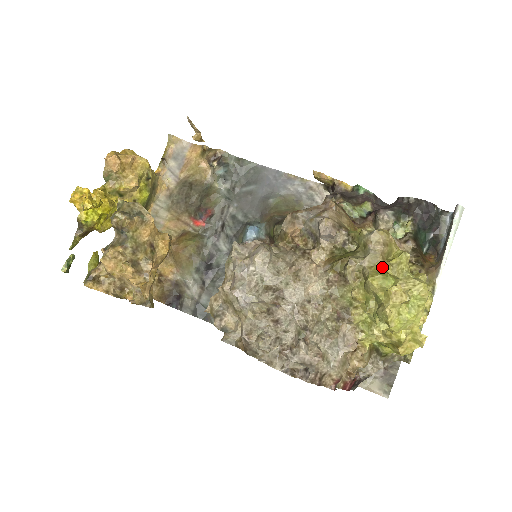
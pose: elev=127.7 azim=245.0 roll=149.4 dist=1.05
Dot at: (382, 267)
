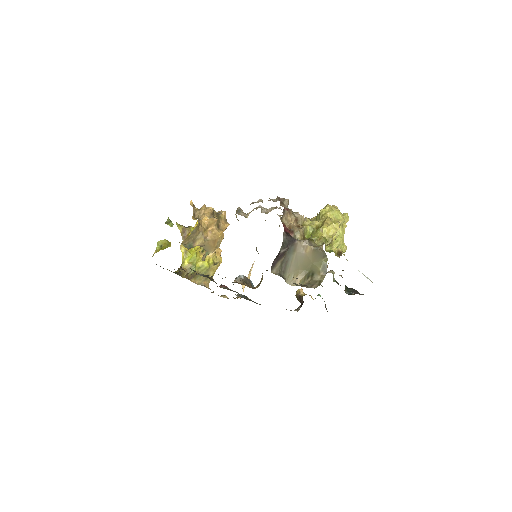
Dot at: occluded
